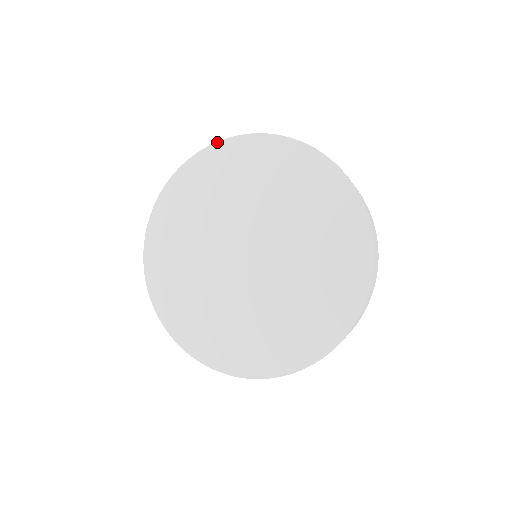
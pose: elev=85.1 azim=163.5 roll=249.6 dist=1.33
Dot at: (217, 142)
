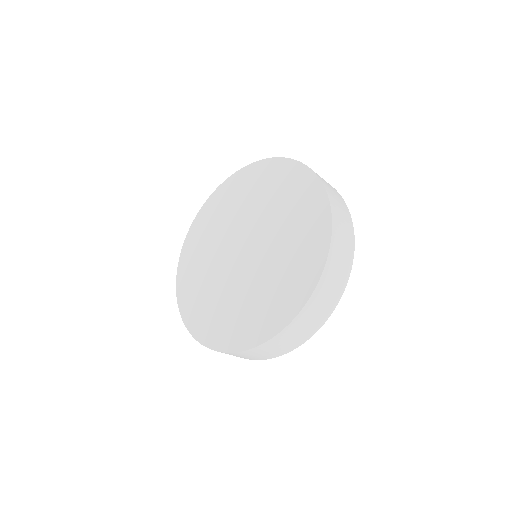
Dot at: (263, 159)
